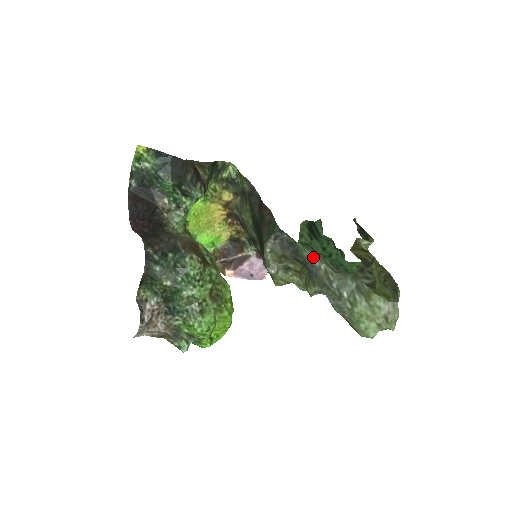
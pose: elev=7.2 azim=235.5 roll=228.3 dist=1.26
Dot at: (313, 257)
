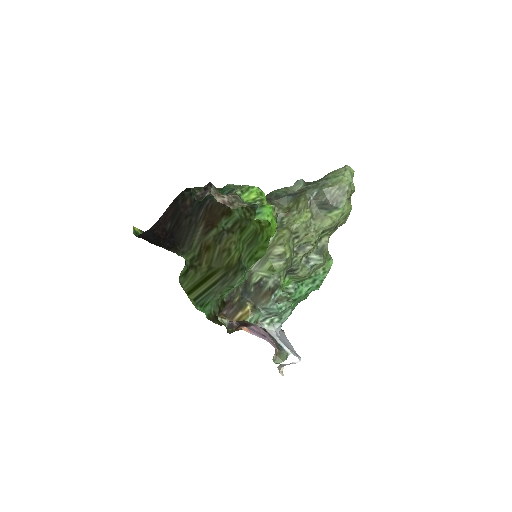
Dot at: (287, 190)
